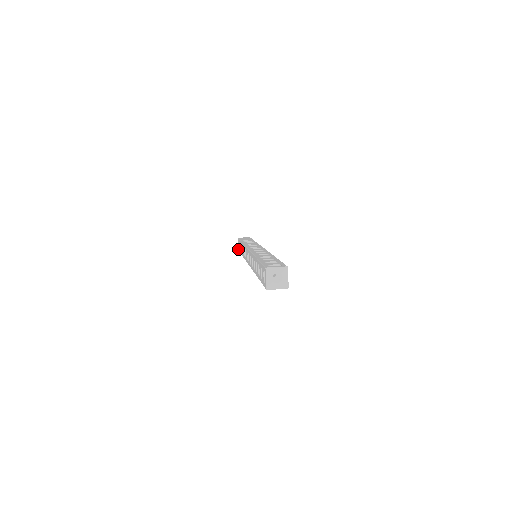
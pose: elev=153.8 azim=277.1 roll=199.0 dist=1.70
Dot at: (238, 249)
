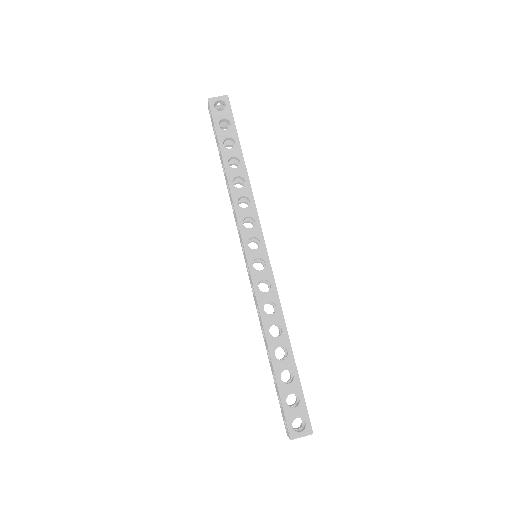
Dot at: occluded
